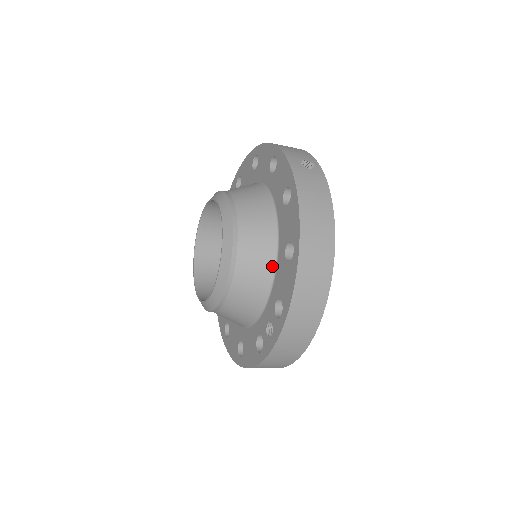
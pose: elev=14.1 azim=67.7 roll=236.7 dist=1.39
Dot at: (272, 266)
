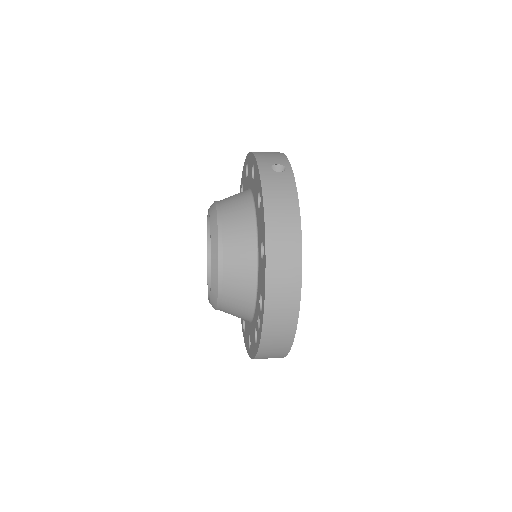
Dot at: (255, 265)
